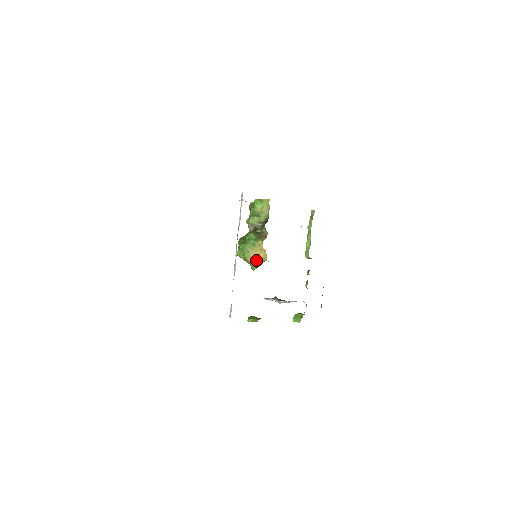
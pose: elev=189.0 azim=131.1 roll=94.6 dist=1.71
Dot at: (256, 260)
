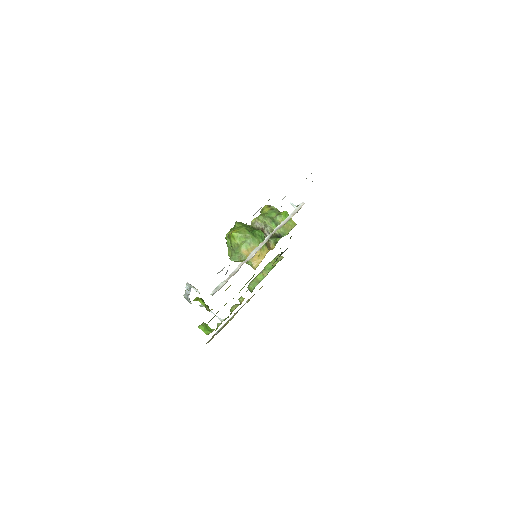
Dot at: occluded
